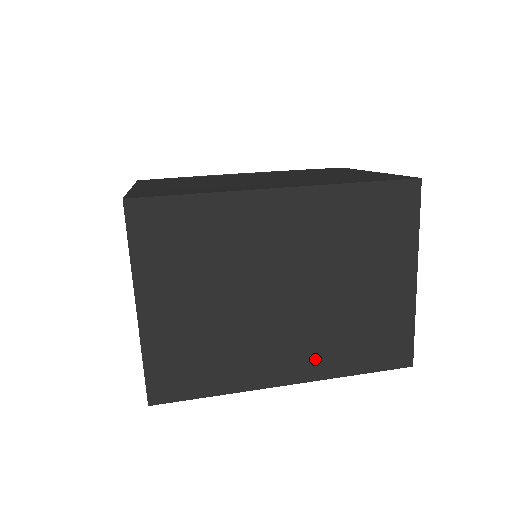
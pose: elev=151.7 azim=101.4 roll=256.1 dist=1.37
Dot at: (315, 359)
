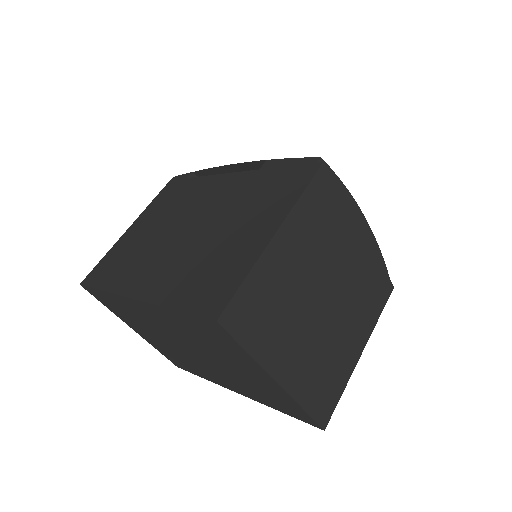
Dot at: (243, 390)
